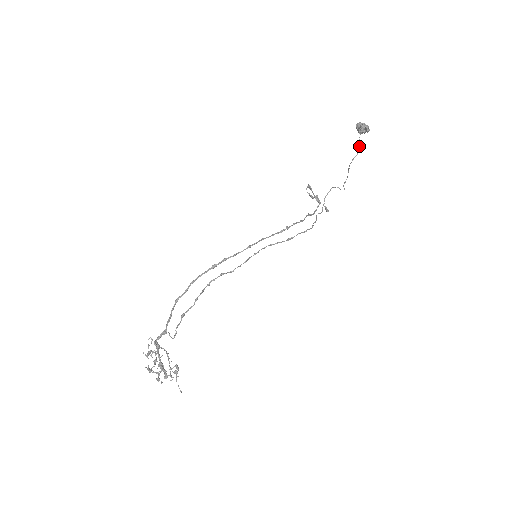
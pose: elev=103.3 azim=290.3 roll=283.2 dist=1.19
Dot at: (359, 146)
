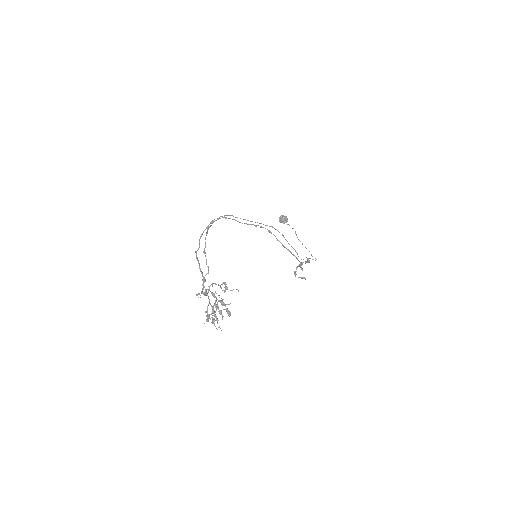
Dot at: occluded
